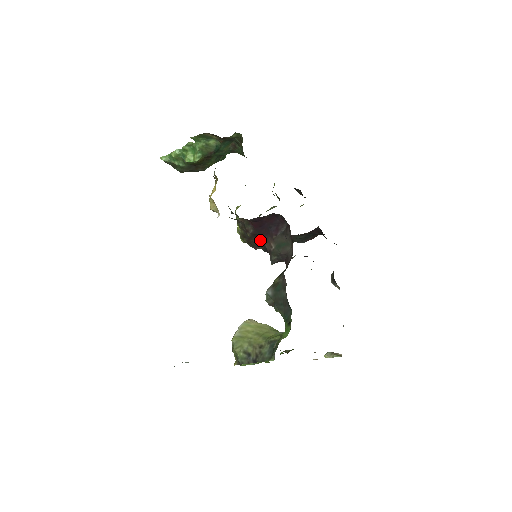
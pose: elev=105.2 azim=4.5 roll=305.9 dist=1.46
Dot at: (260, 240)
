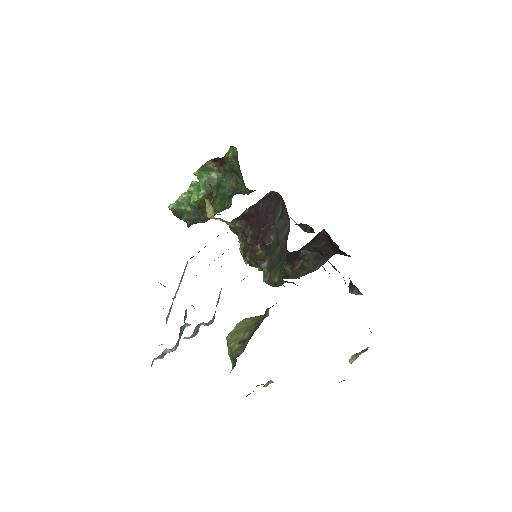
Dot at: (260, 241)
